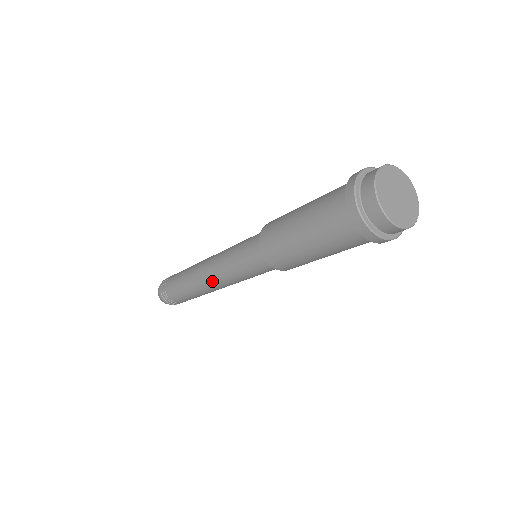
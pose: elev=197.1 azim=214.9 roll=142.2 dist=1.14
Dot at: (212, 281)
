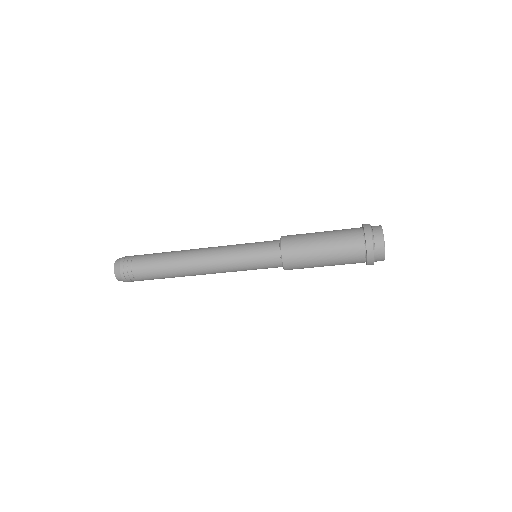
Dot at: (209, 269)
